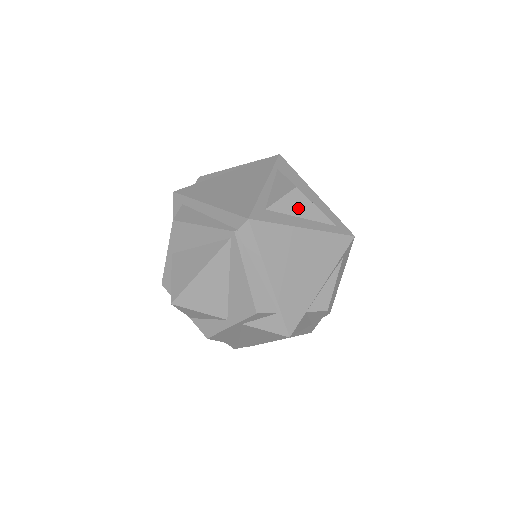
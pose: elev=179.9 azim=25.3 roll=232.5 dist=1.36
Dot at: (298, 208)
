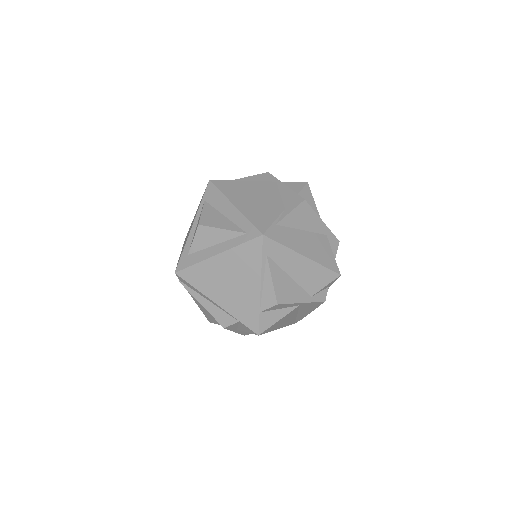
Dot at: (209, 239)
